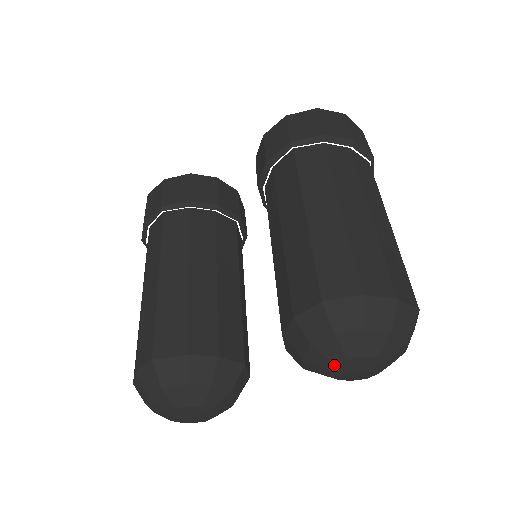
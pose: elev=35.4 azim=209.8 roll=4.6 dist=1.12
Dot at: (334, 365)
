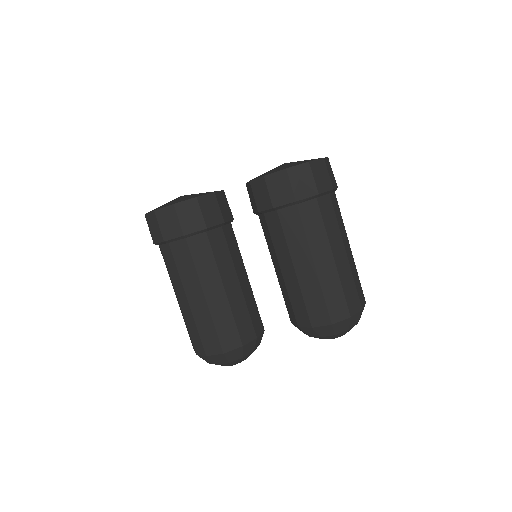
Dot at: occluded
